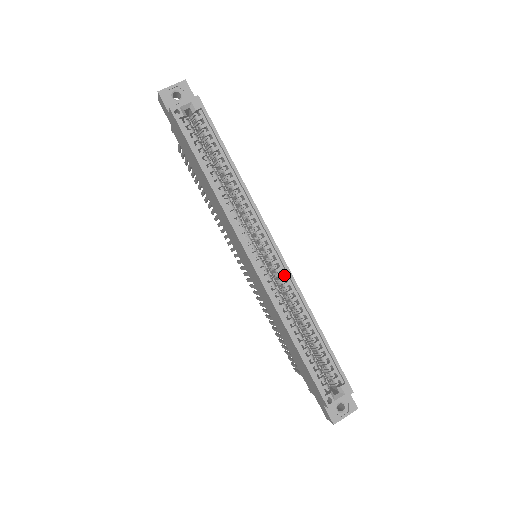
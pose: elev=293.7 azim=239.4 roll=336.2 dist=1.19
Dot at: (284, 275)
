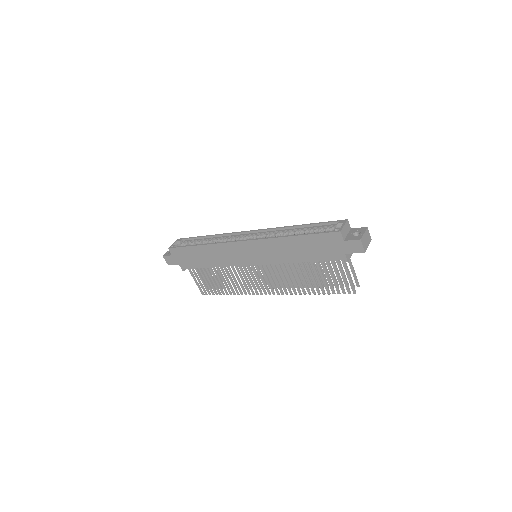
Dot at: (264, 233)
